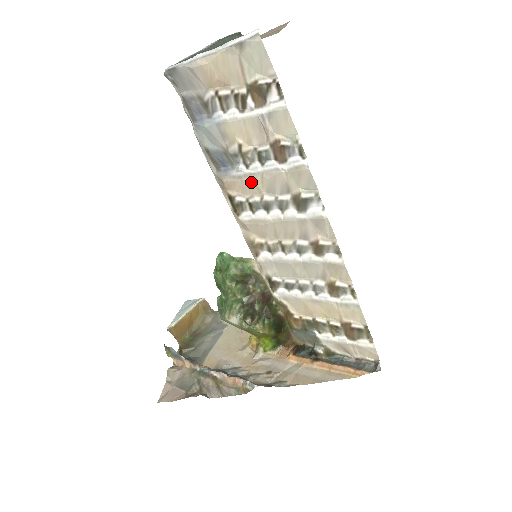
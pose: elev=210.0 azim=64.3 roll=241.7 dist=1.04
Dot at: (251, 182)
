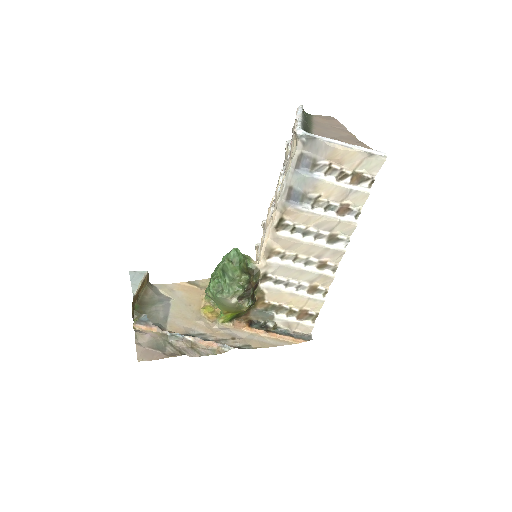
Dot at: (309, 217)
